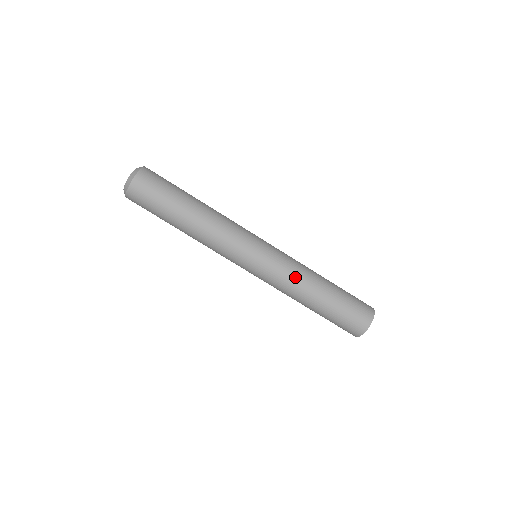
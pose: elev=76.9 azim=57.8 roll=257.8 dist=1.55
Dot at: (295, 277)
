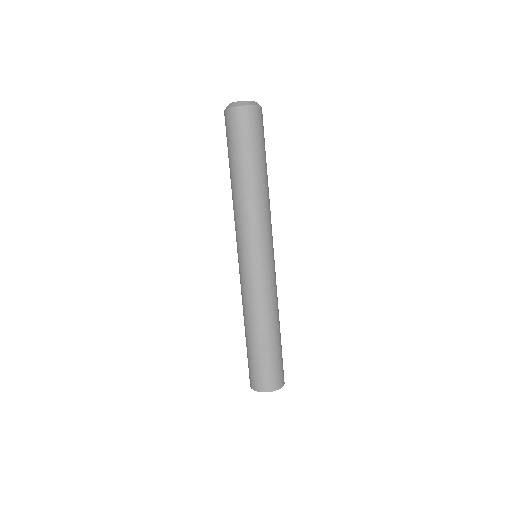
Dot at: (274, 299)
